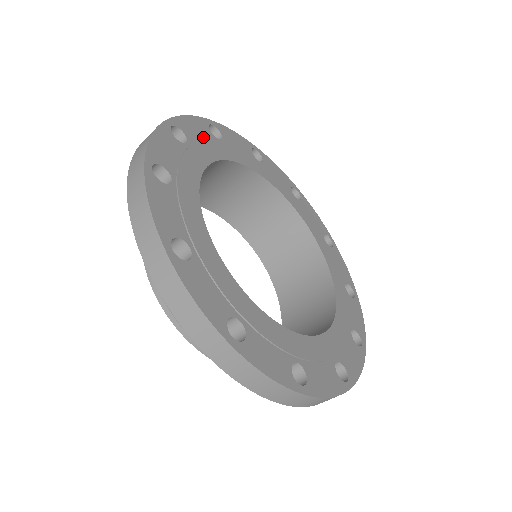
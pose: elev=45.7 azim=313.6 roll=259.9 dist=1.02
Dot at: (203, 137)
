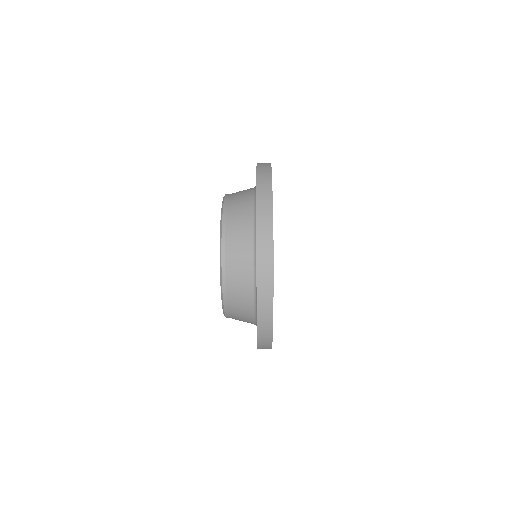
Dot at: occluded
